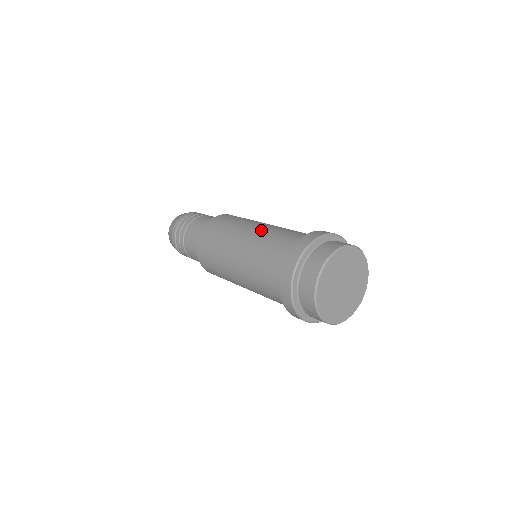
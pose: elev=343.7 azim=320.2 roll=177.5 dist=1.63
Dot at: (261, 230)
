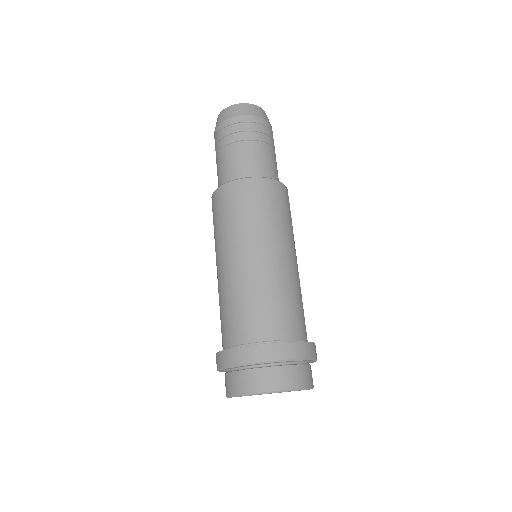
Dot at: (239, 272)
